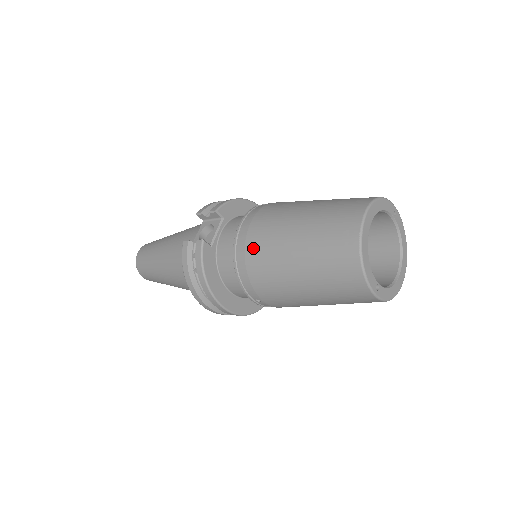
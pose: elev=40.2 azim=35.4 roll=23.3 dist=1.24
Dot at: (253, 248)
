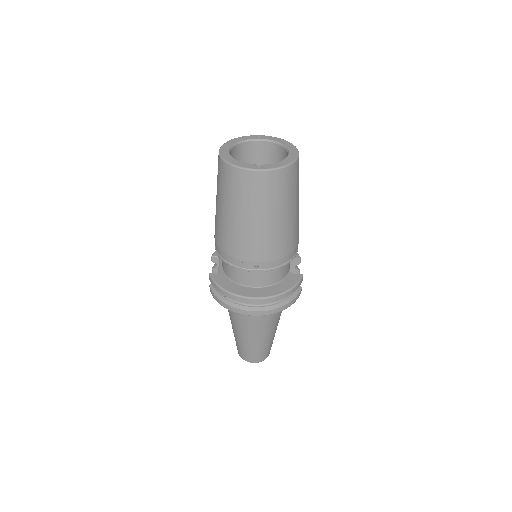
Dot at: (217, 239)
